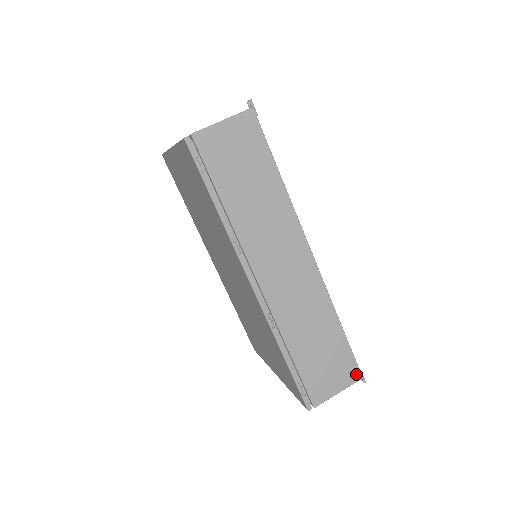
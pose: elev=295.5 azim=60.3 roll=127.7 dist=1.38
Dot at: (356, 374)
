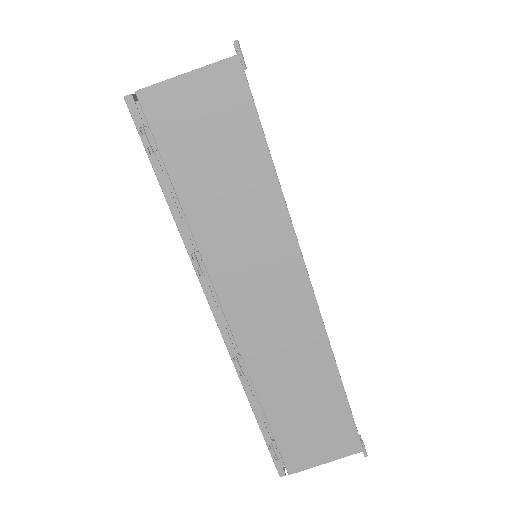
Dot at: (354, 445)
